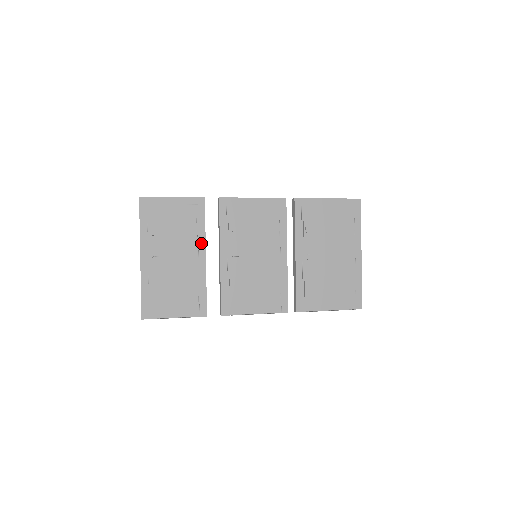
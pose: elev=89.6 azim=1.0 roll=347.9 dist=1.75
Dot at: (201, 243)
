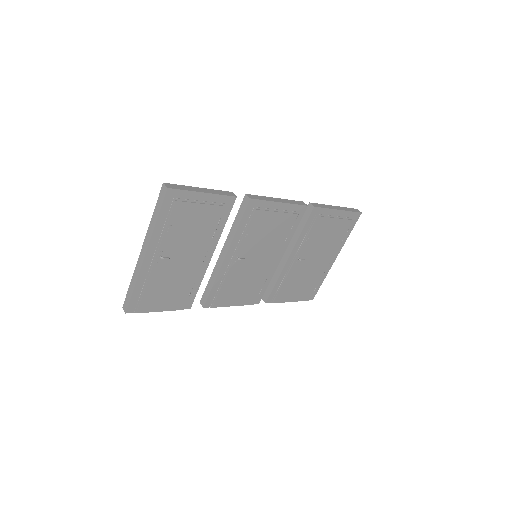
Dot at: (213, 243)
